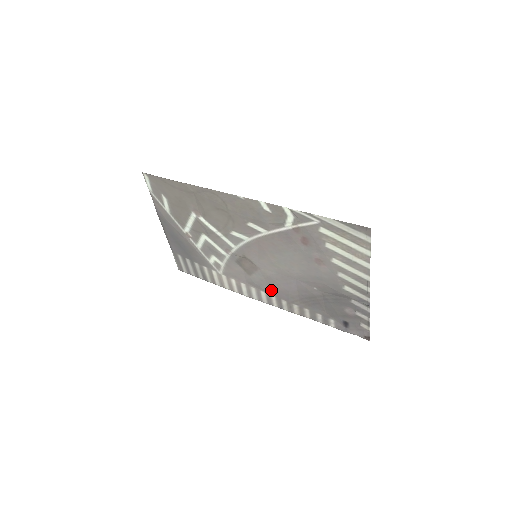
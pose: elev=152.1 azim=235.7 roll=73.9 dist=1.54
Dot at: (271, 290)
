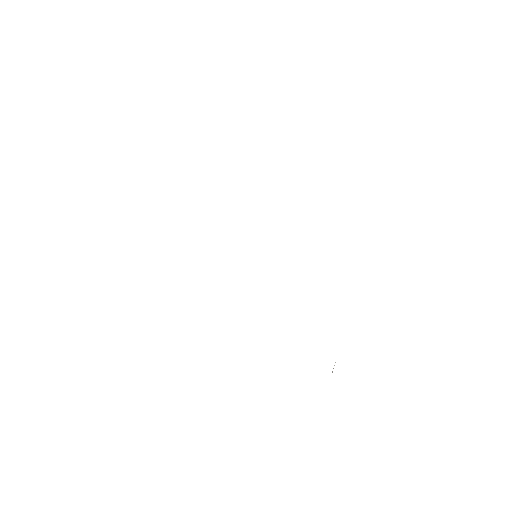
Dot at: occluded
